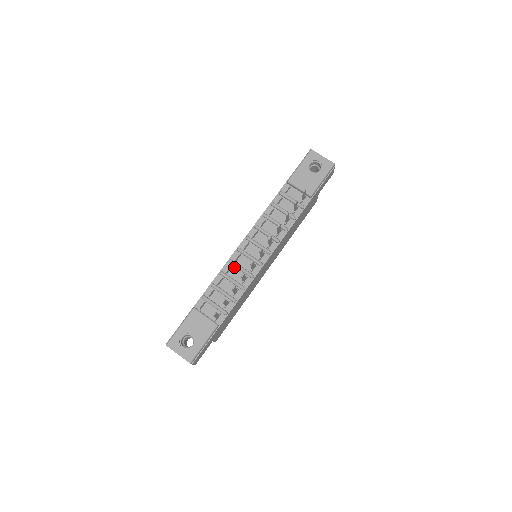
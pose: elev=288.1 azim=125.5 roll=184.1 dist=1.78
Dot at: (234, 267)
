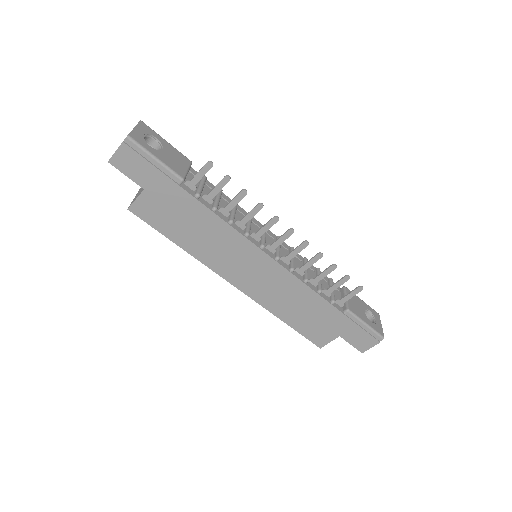
Dot at: occluded
